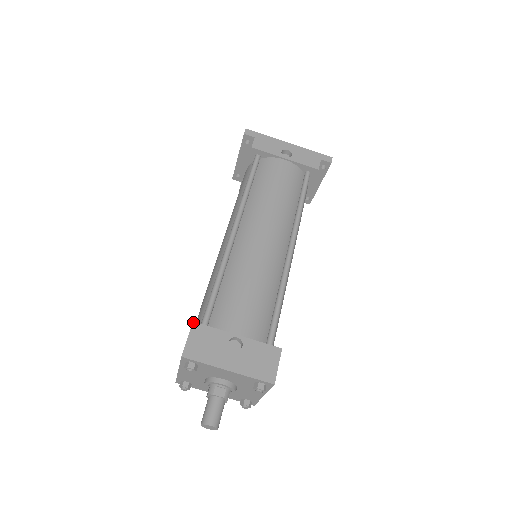
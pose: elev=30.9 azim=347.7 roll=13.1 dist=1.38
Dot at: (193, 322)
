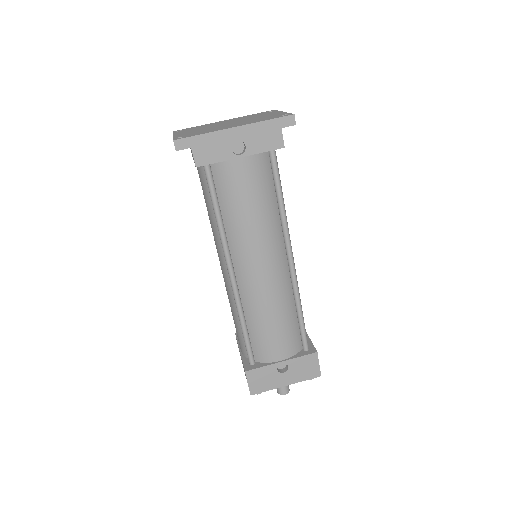
Dot at: (245, 372)
